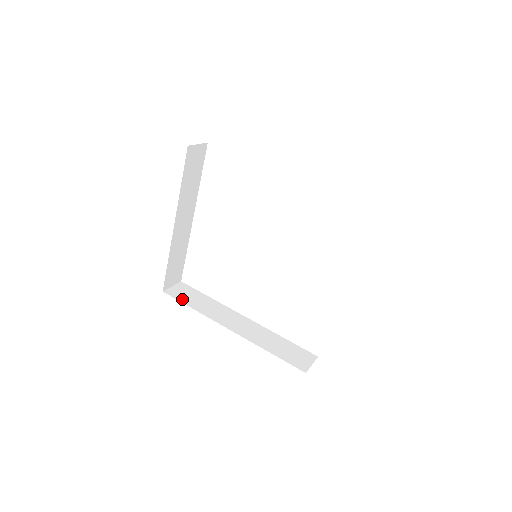
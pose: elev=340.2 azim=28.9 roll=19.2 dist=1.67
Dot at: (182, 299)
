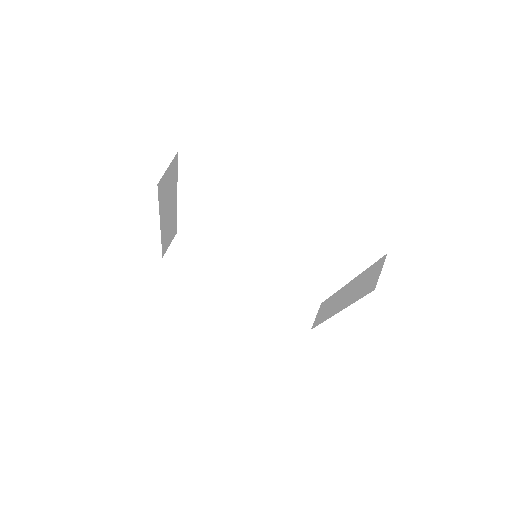
Dot at: (184, 264)
